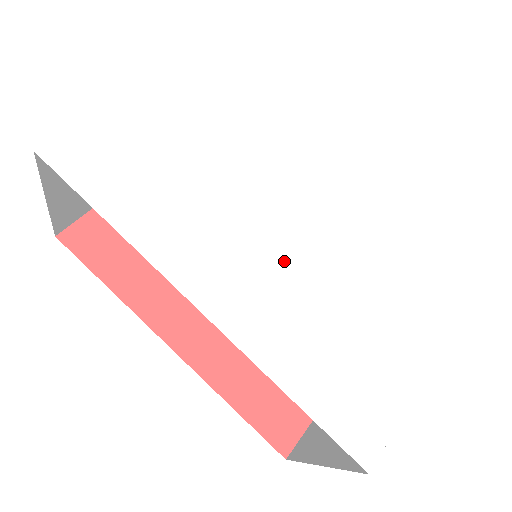
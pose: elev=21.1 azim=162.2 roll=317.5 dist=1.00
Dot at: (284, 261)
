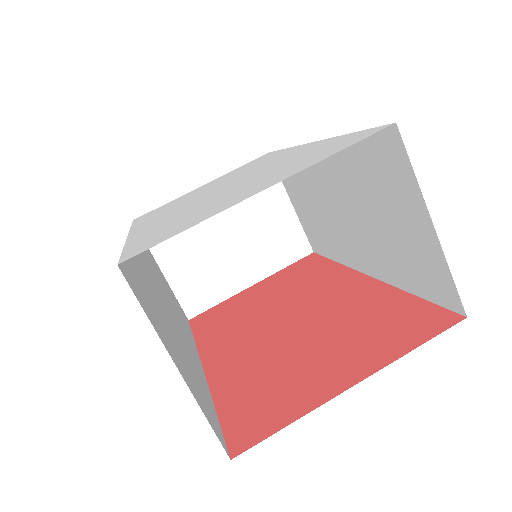
Dot at: (200, 200)
